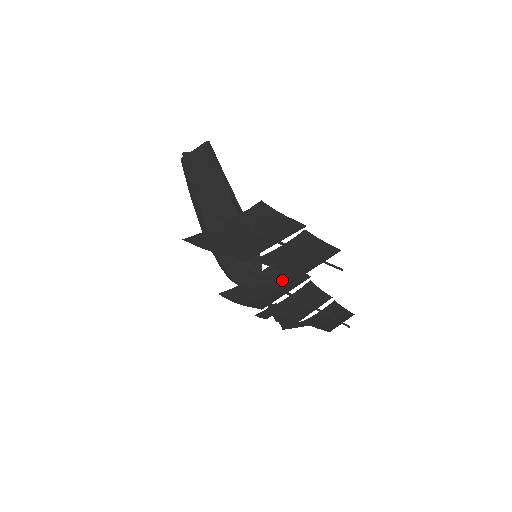
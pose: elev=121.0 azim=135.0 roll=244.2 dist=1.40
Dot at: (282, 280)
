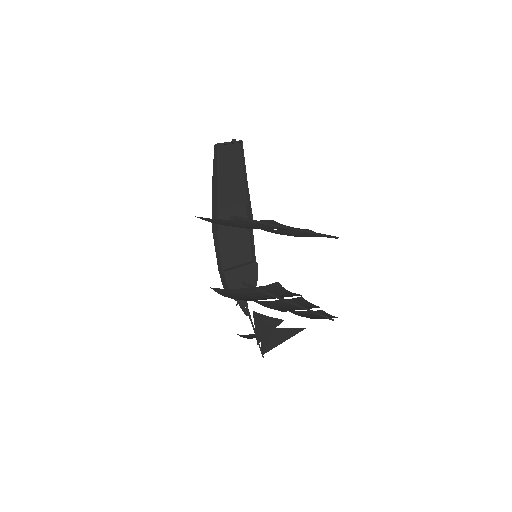
Dot at: occluded
